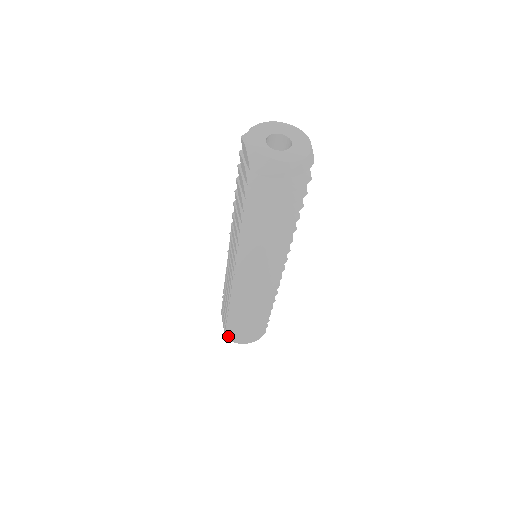
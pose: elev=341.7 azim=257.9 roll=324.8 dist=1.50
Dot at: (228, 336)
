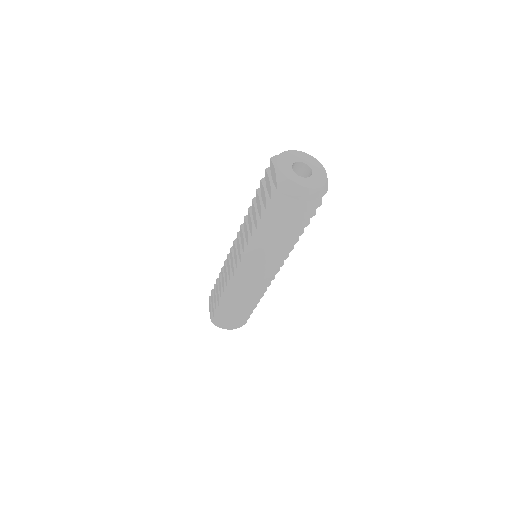
Dot at: (214, 321)
